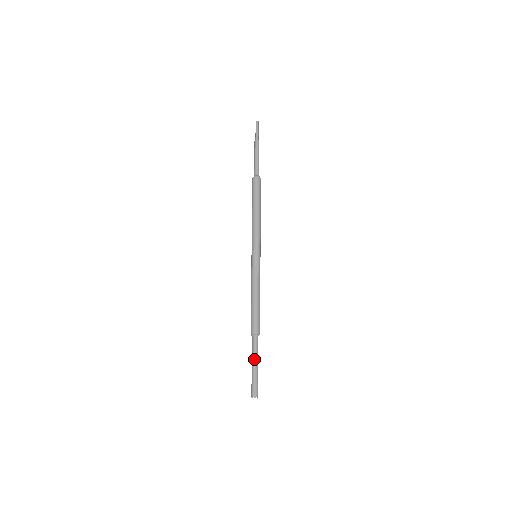
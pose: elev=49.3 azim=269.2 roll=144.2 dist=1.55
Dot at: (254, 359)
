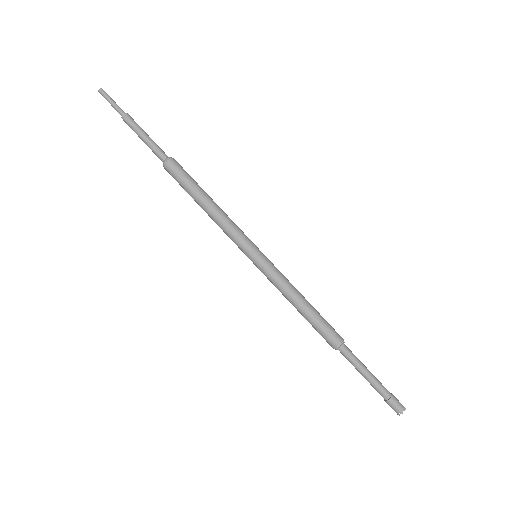
Dot at: (363, 373)
